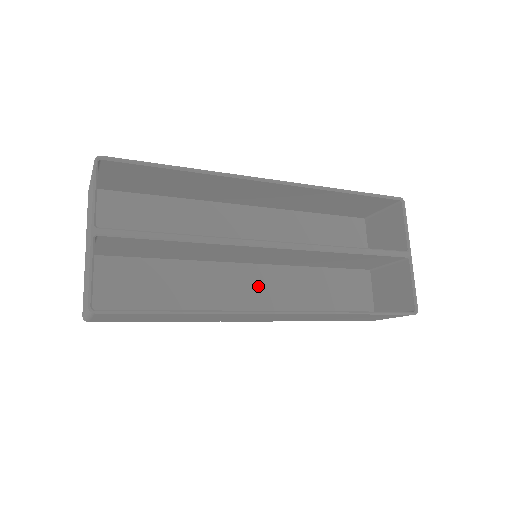
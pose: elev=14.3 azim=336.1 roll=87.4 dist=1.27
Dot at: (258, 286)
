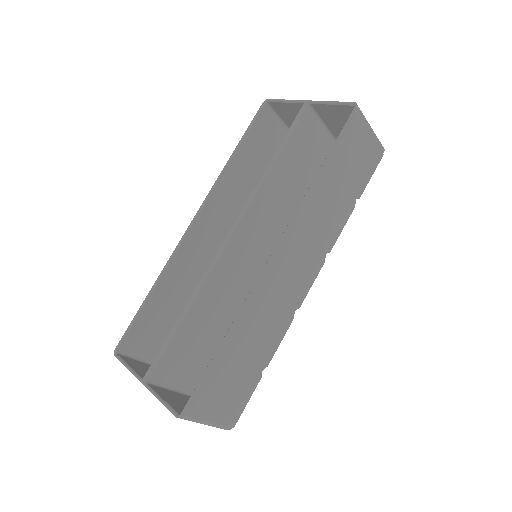
Dot at: occluded
